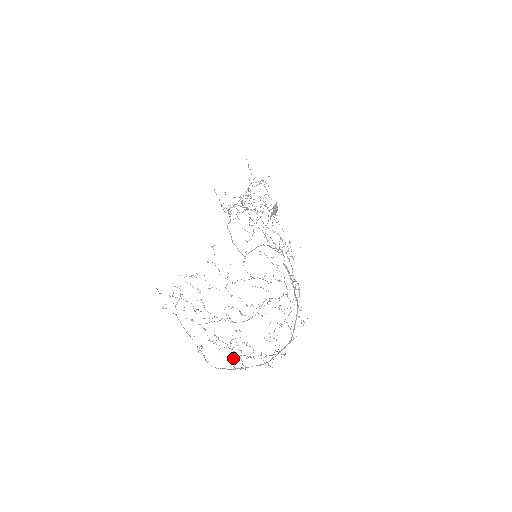
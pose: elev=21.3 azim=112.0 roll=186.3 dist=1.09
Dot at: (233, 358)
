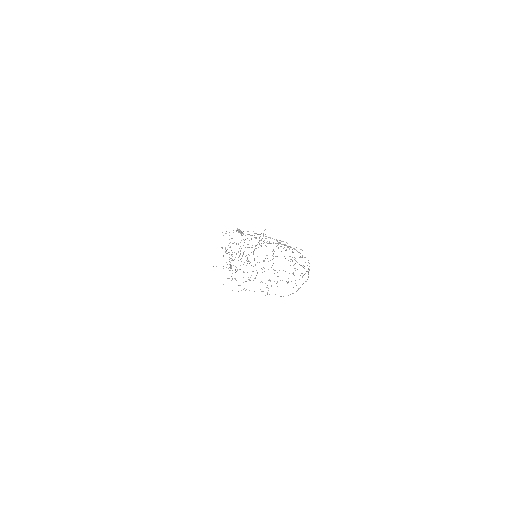
Dot at: occluded
